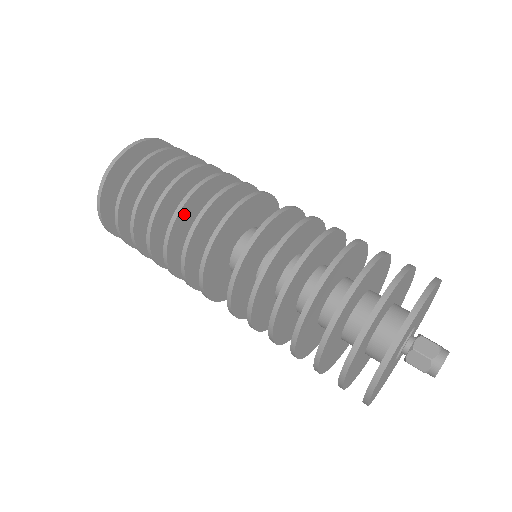
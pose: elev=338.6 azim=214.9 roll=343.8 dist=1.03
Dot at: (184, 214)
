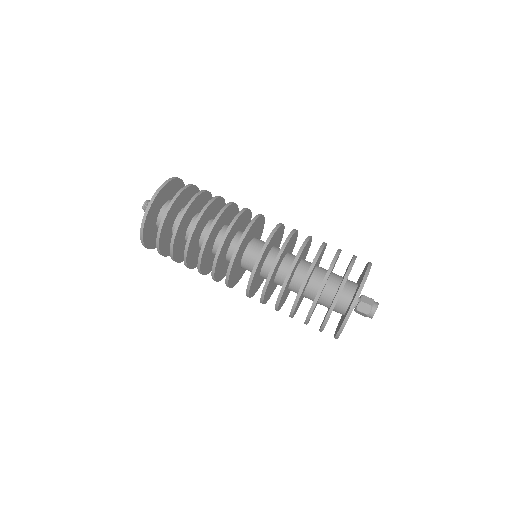
Dot at: (216, 225)
